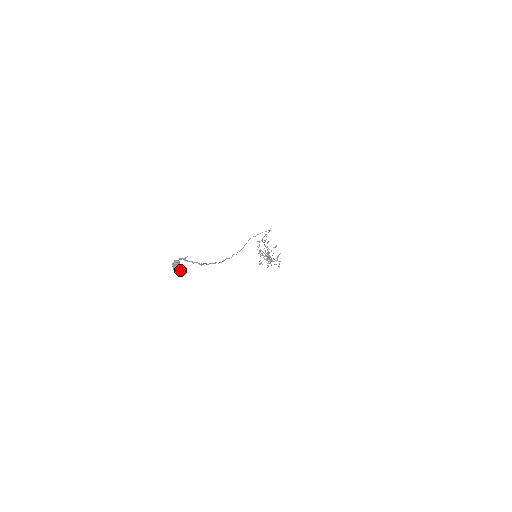
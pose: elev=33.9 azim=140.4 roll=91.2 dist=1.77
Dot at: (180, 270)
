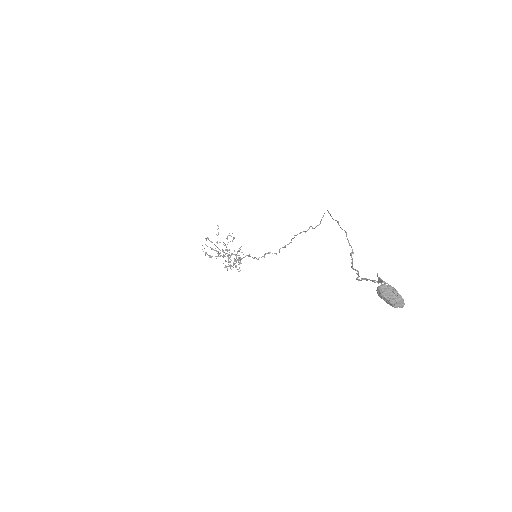
Dot at: (402, 301)
